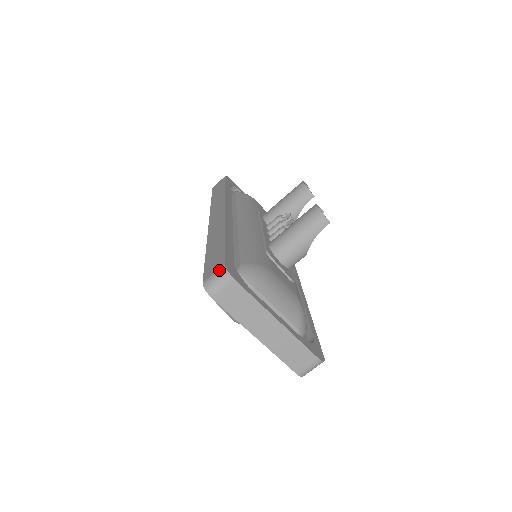
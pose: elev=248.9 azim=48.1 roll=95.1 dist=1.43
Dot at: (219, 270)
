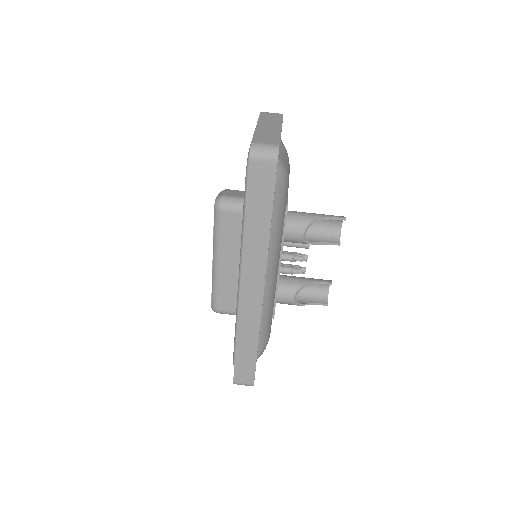
Dot at: occluded
